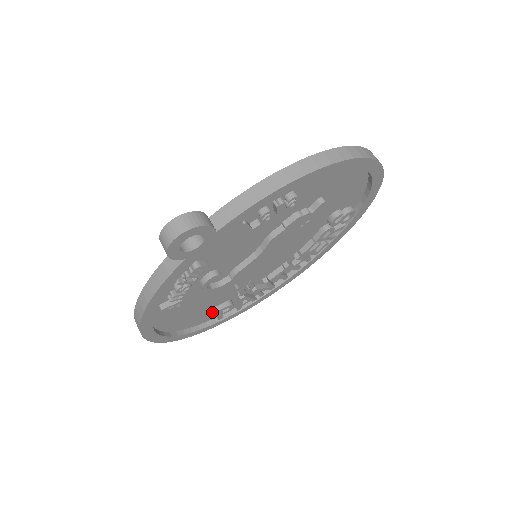
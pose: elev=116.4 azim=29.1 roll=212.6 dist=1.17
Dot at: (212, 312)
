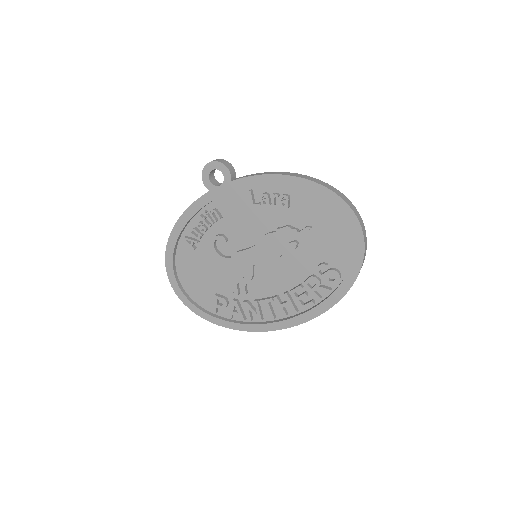
Dot at: (213, 300)
